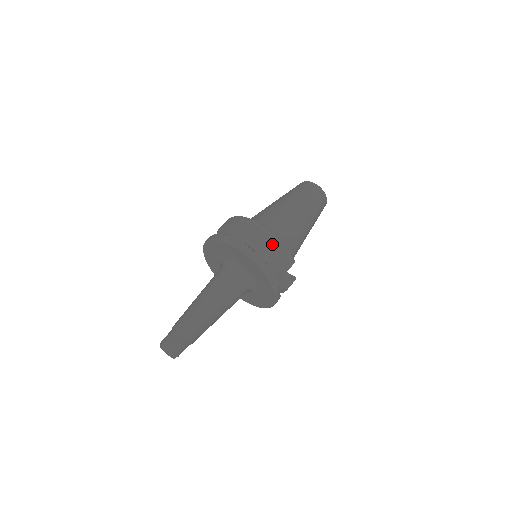
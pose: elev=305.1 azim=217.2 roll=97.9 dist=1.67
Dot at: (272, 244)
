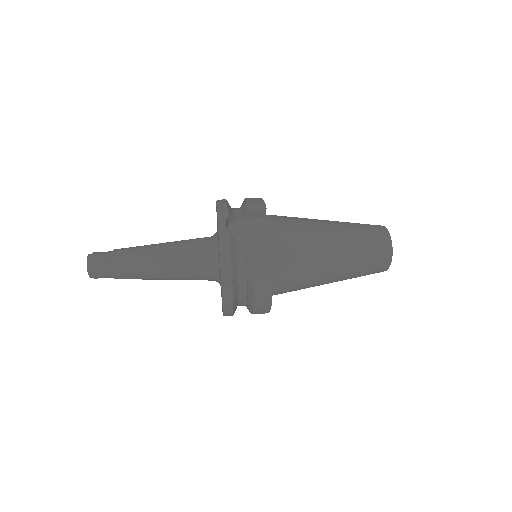
Dot at: occluded
